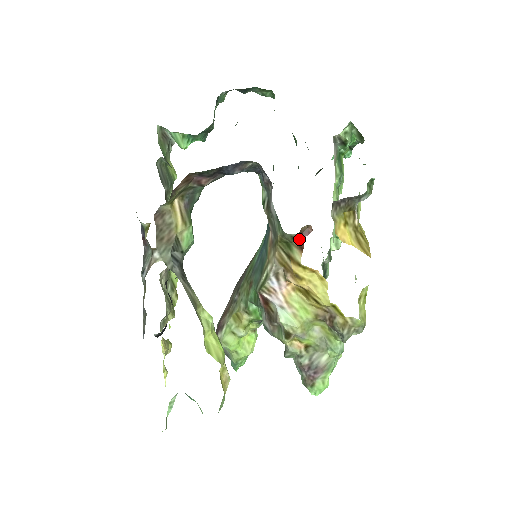
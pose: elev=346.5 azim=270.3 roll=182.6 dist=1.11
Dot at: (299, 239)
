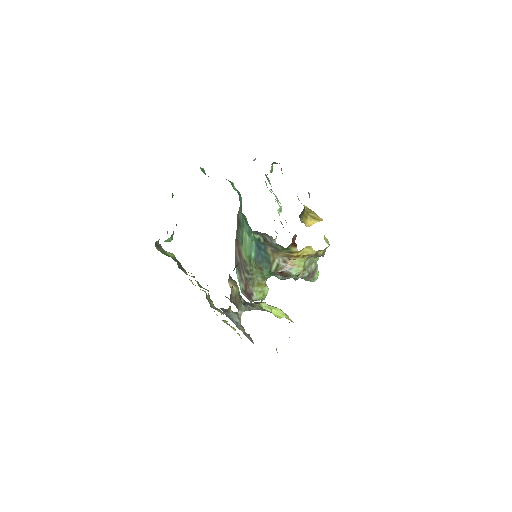
Dot at: (292, 243)
